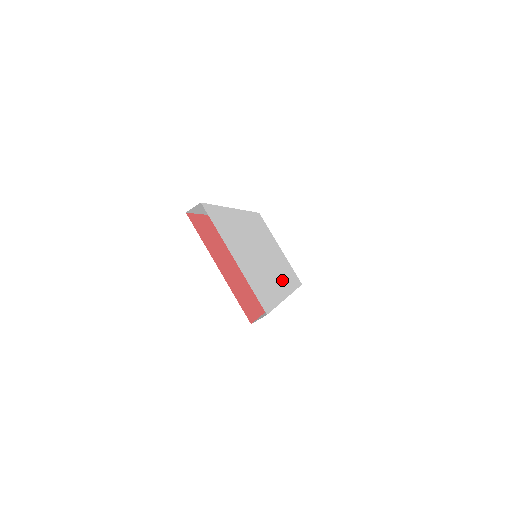
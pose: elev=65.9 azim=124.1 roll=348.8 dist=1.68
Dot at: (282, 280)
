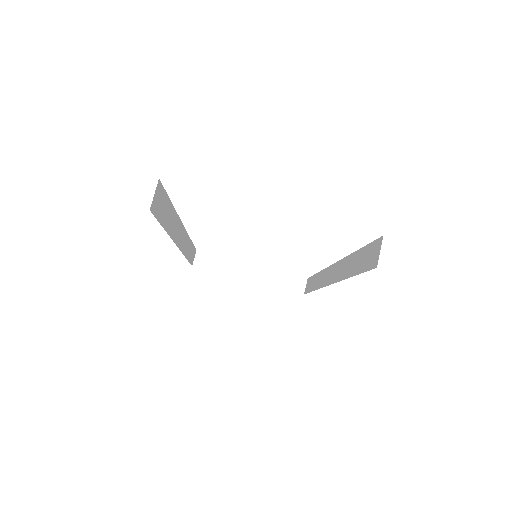
Dot at: occluded
